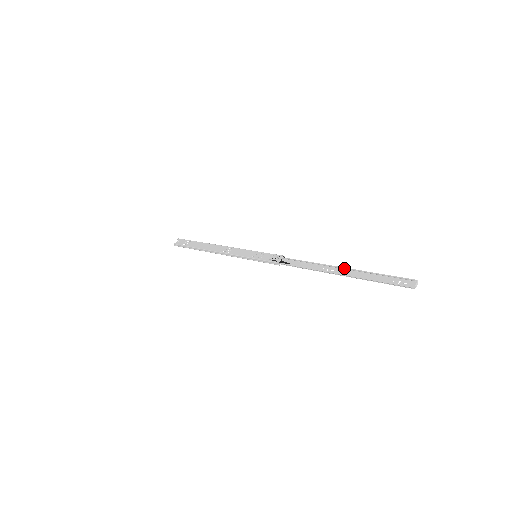
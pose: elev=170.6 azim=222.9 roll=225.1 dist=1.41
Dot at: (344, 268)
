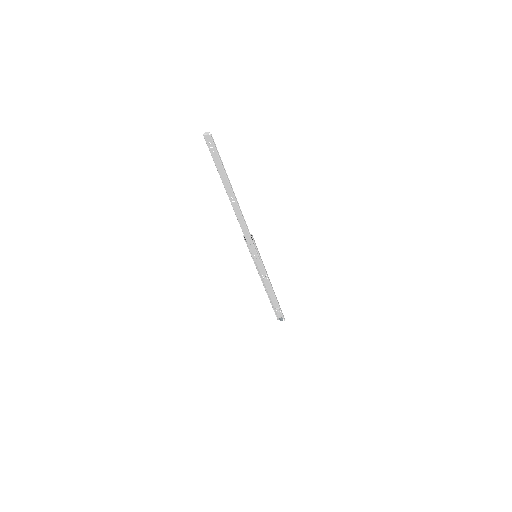
Dot at: (232, 188)
